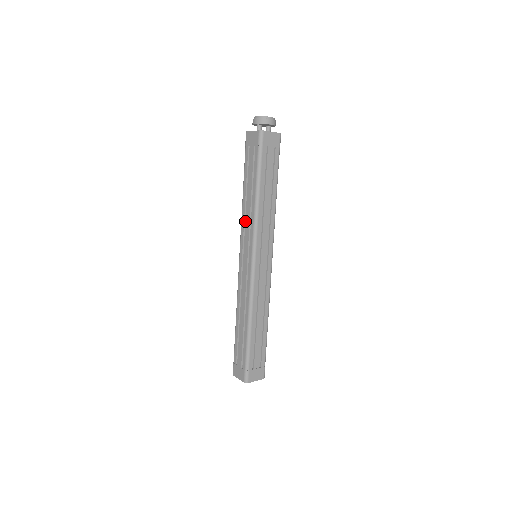
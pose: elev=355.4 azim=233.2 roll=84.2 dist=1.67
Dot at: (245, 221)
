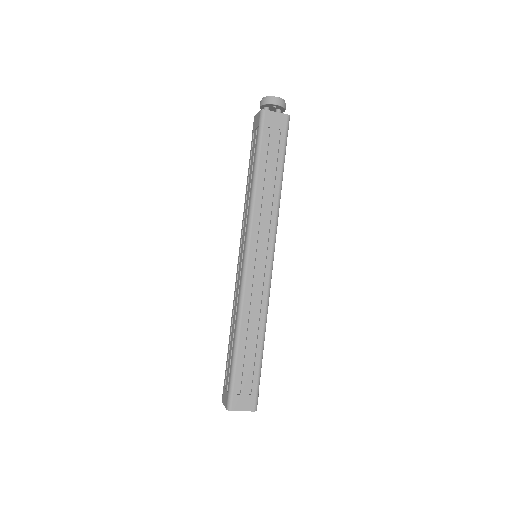
Dot at: (245, 214)
